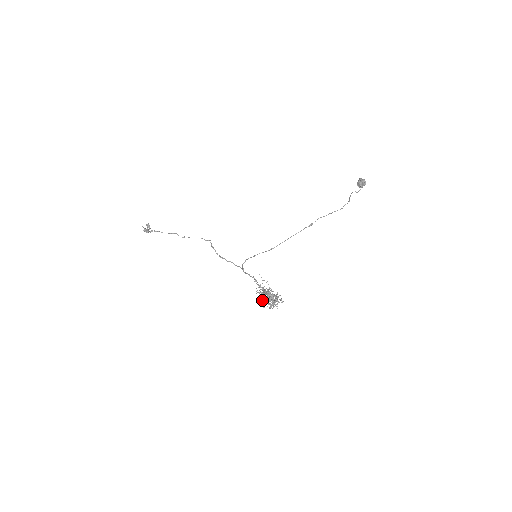
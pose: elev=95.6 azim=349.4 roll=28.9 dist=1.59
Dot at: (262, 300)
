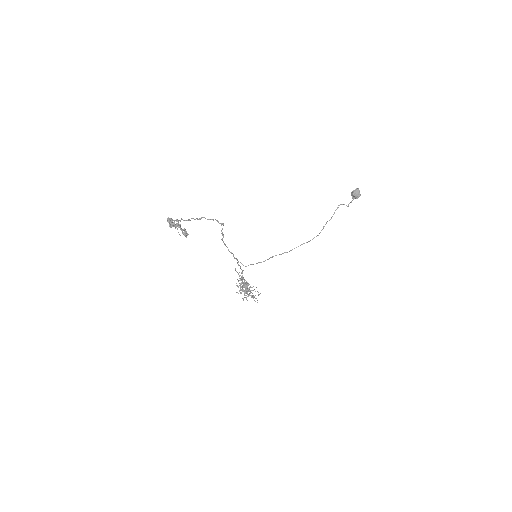
Dot at: occluded
